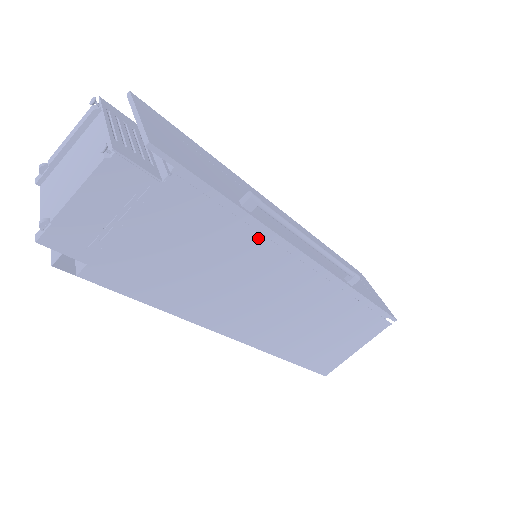
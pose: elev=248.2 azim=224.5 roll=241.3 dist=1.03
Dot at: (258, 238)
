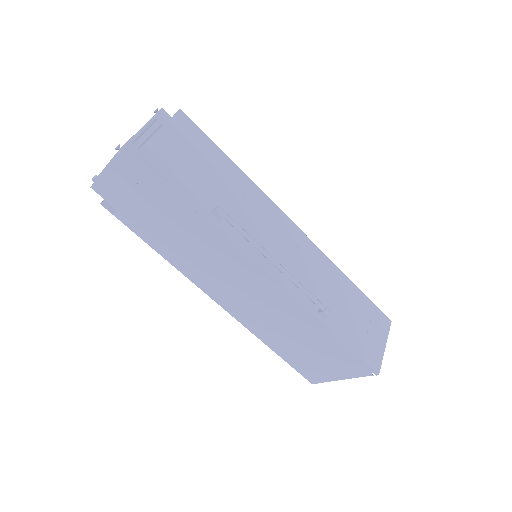
Dot at: (224, 241)
